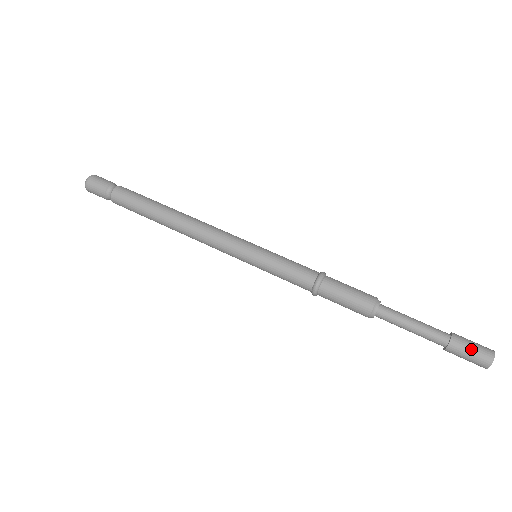
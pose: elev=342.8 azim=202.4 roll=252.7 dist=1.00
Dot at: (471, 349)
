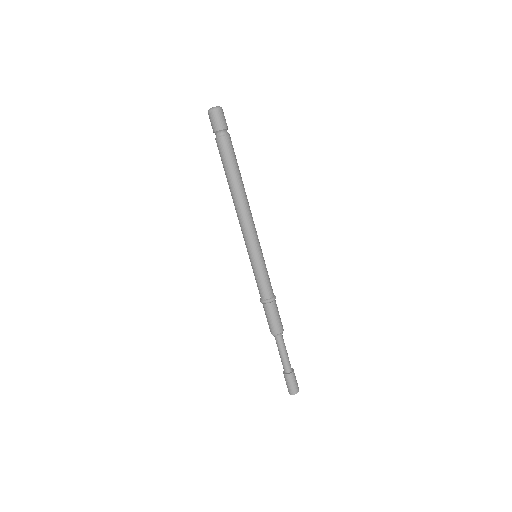
Dot at: (294, 383)
